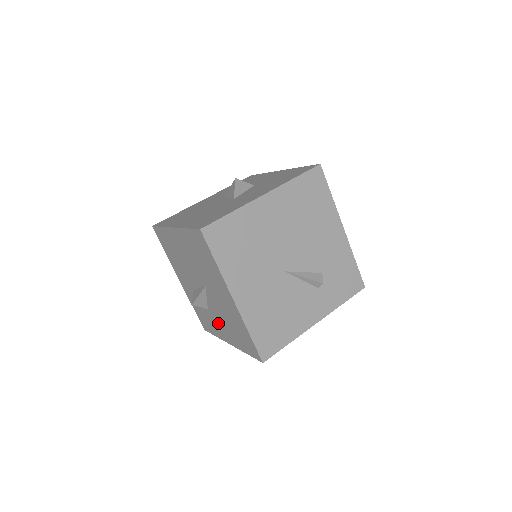
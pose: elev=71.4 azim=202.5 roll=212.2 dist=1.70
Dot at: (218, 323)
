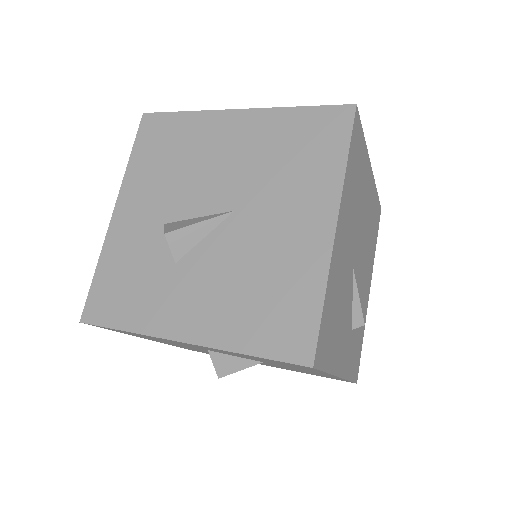
Dot at: (188, 292)
